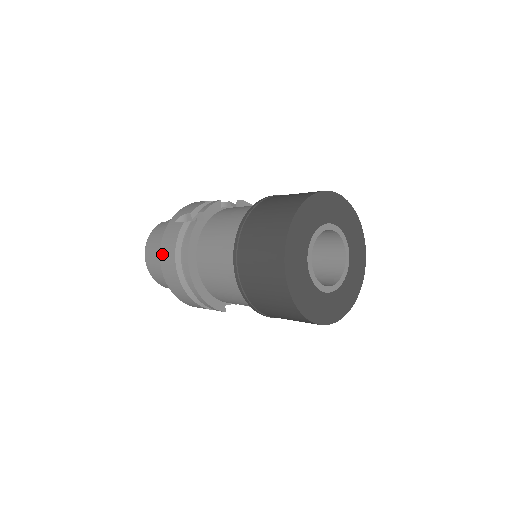
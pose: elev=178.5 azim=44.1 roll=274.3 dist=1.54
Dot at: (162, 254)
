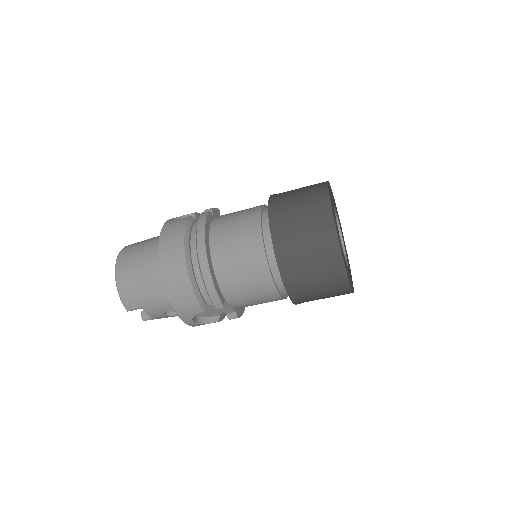
Dot at: (163, 242)
